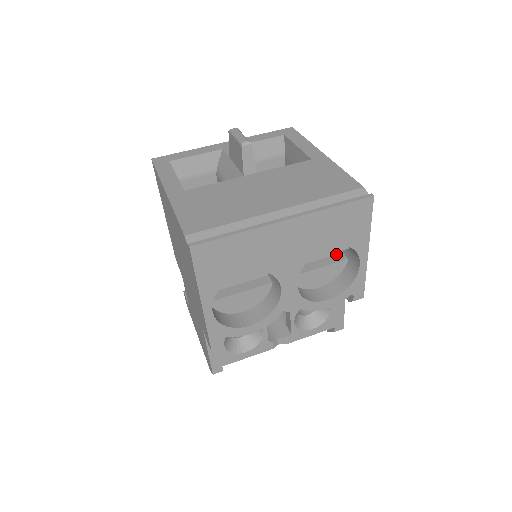
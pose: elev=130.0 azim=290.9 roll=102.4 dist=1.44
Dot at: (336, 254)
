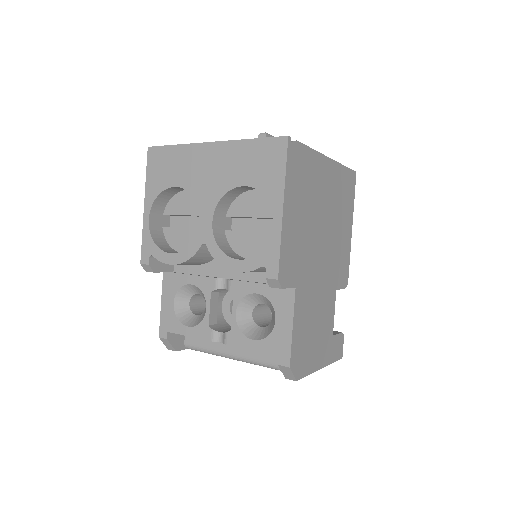
Dot at: occluded
